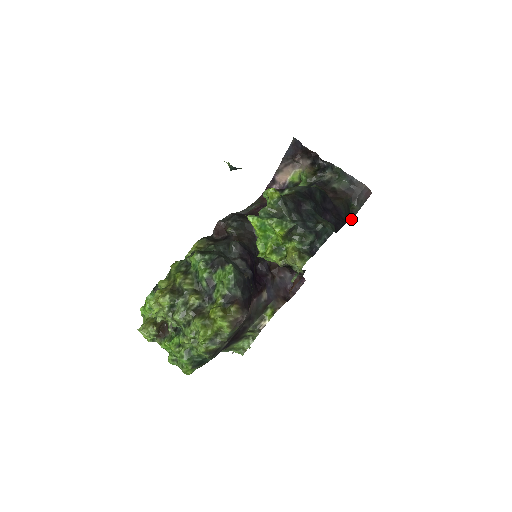
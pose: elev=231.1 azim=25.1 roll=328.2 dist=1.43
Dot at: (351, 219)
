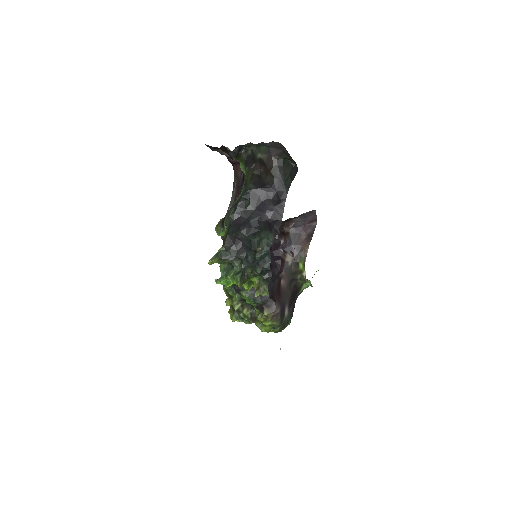
Dot at: (295, 166)
